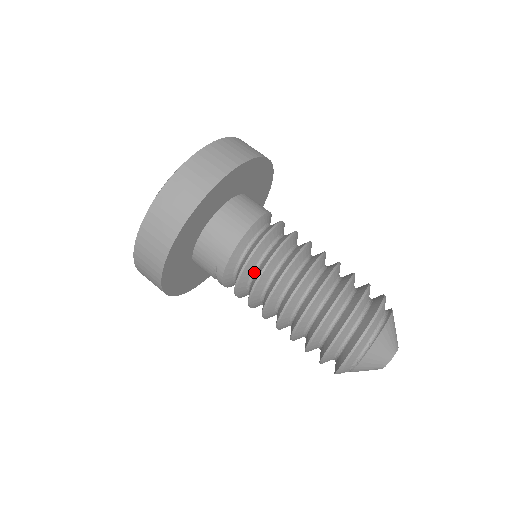
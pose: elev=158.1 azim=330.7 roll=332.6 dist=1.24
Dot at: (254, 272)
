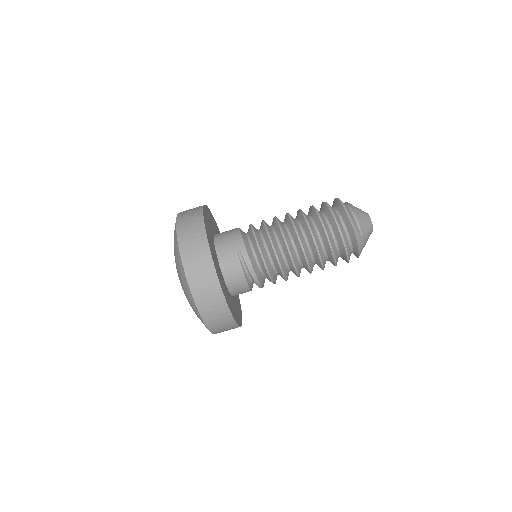
Dot at: (261, 236)
